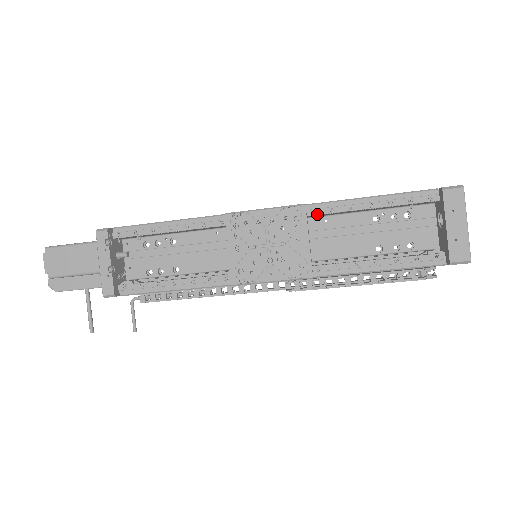
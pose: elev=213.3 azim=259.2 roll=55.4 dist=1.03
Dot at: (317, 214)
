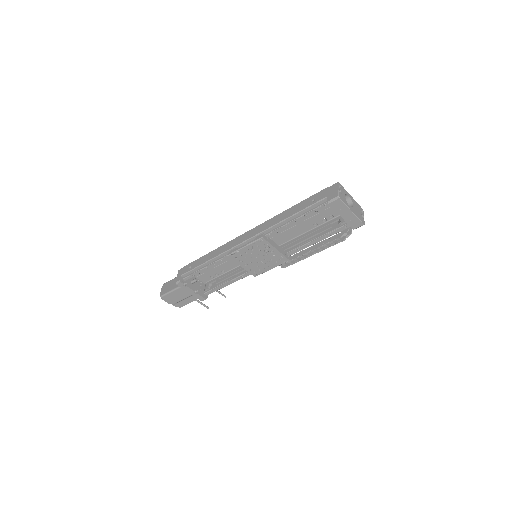
Dot at: occluded
